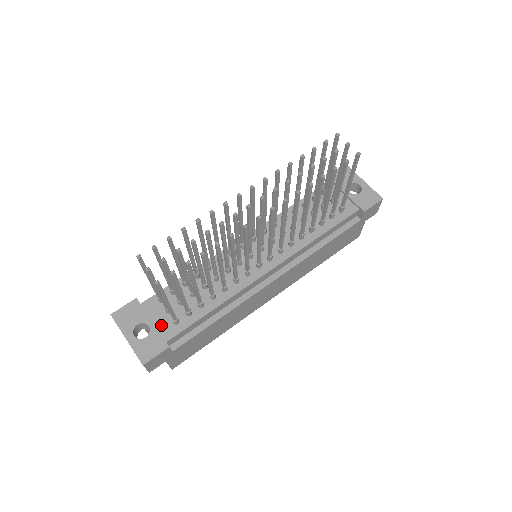
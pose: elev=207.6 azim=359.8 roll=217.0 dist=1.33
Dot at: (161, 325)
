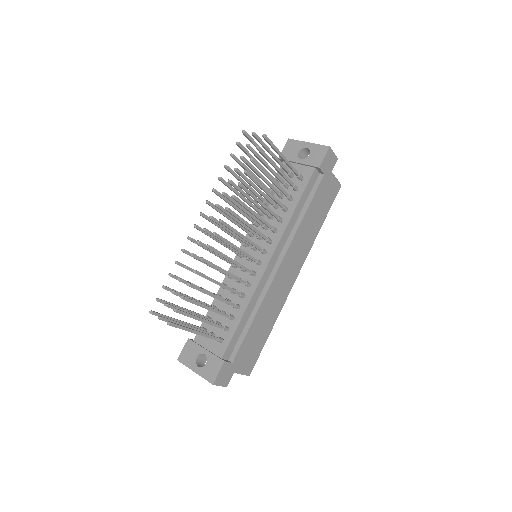
Dot at: (213, 348)
